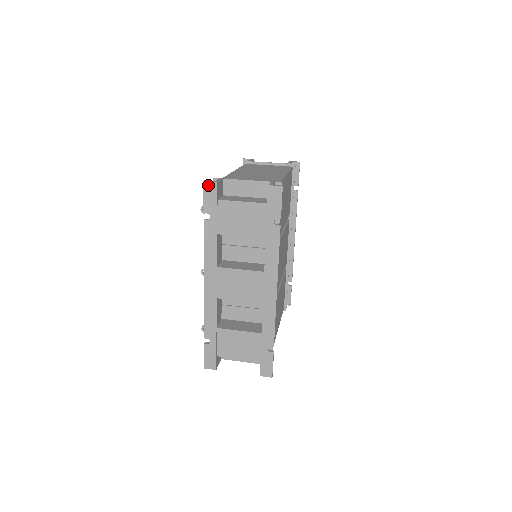
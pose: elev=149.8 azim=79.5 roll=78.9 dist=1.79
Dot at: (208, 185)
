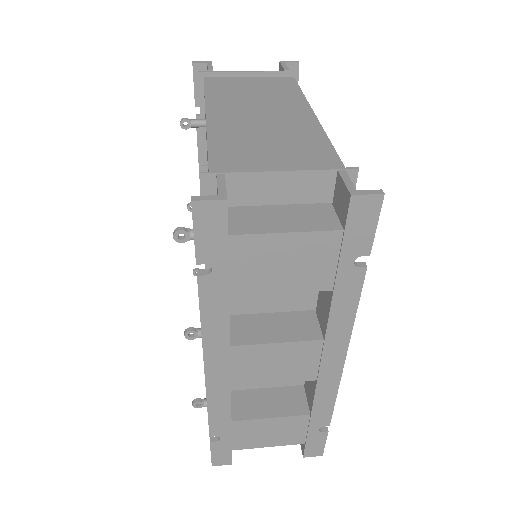
Dot at: (204, 209)
